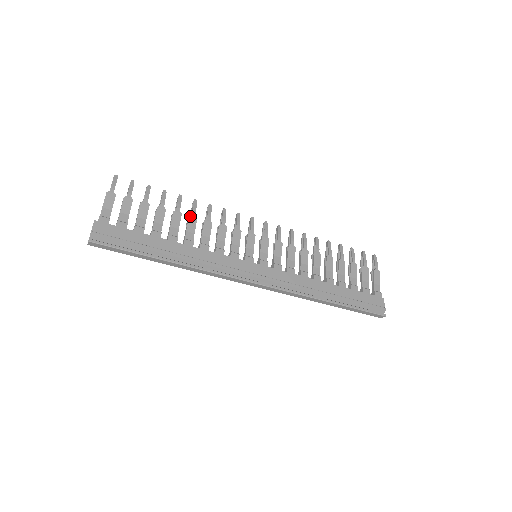
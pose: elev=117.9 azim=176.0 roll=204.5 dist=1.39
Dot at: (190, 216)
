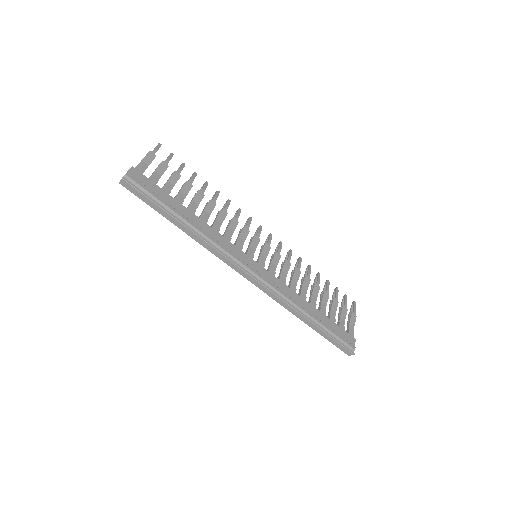
Dot at: (211, 200)
